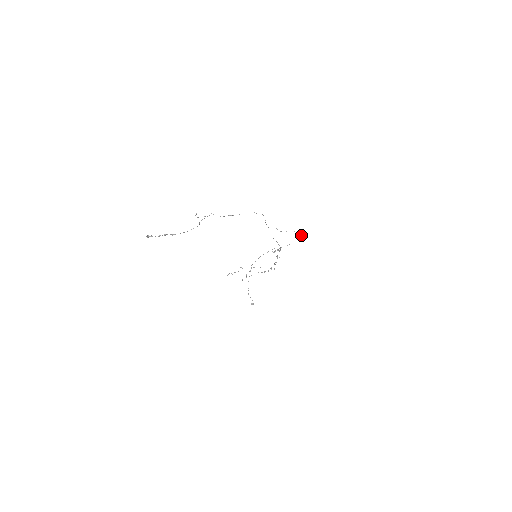
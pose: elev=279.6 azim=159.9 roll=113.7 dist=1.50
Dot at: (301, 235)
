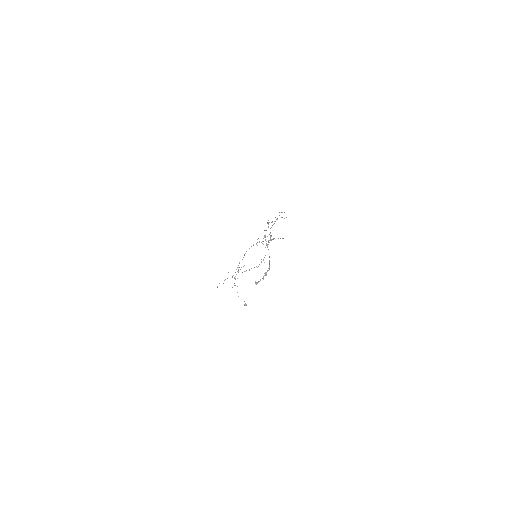
Dot at: occluded
